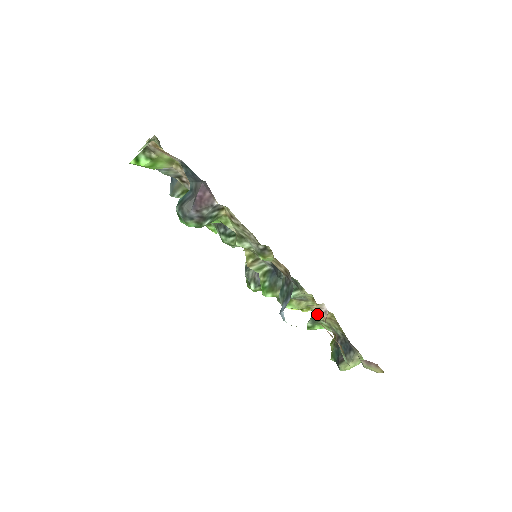
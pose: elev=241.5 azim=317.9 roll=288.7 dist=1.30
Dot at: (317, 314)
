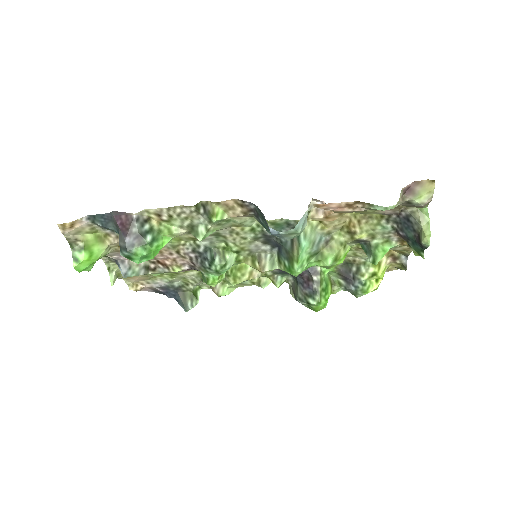
Dot at: (354, 237)
